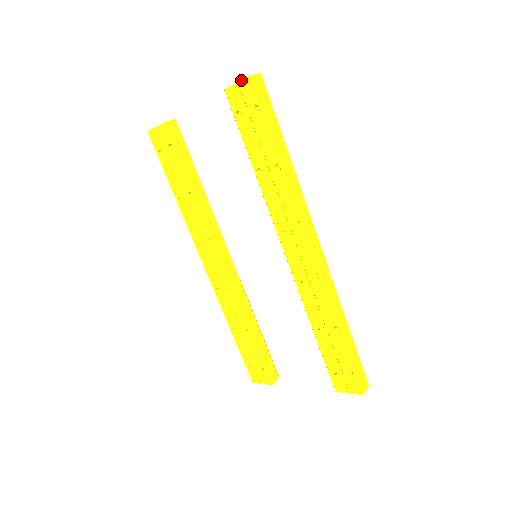
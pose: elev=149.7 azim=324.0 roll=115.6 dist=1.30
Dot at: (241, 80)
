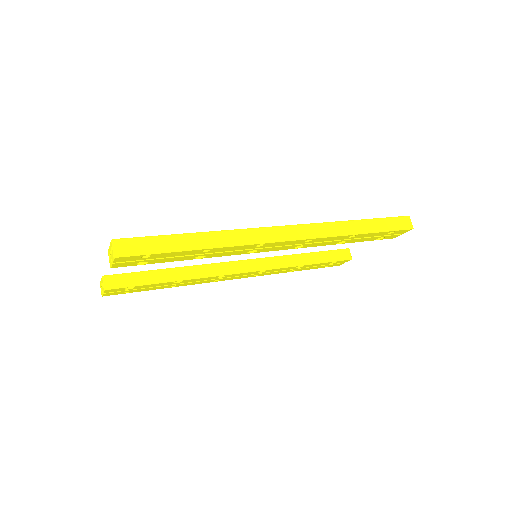
Dot at: (113, 261)
